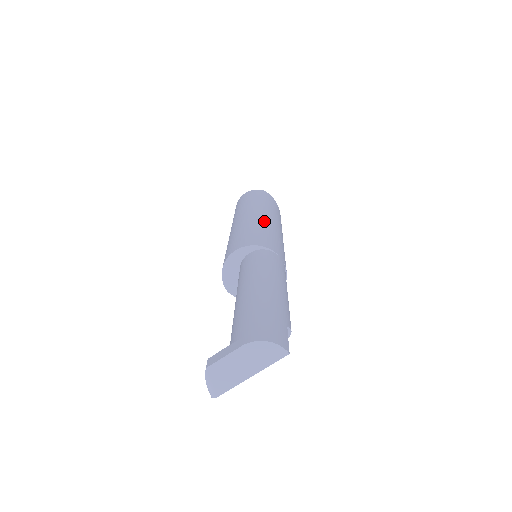
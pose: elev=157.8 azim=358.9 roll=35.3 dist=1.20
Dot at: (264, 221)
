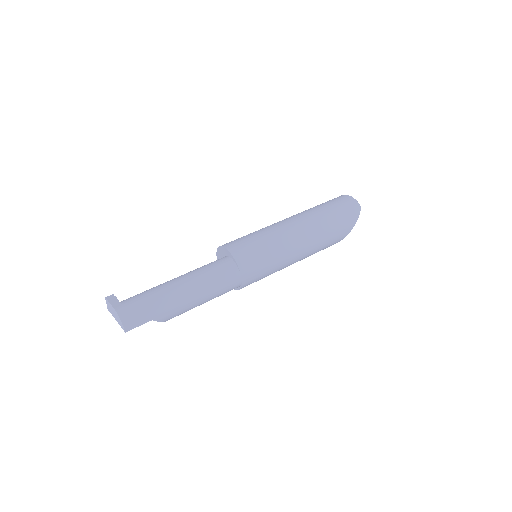
Dot at: (286, 242)
